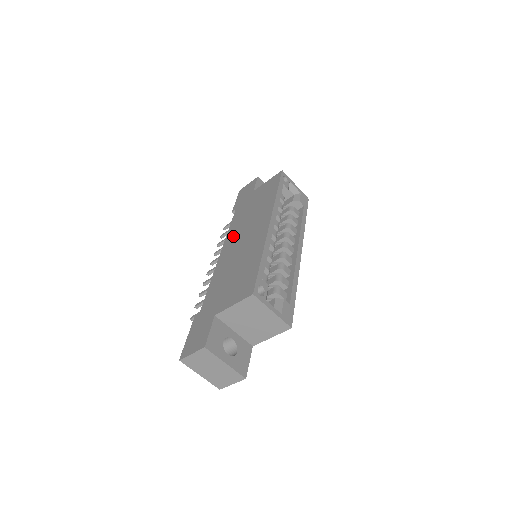
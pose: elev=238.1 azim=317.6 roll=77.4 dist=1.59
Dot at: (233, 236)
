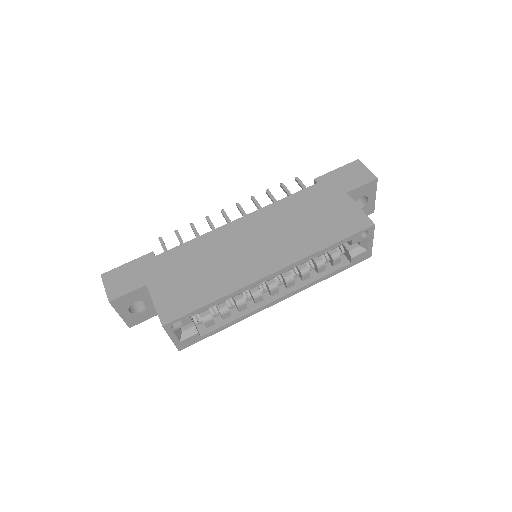
Dot at: (264, 220)
